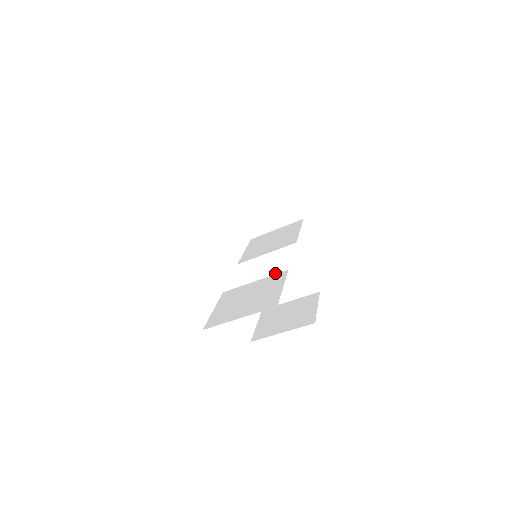
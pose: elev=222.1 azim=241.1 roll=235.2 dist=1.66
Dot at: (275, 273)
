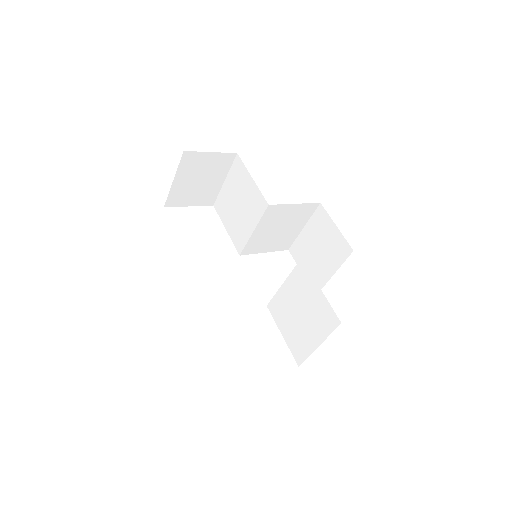
Dot at: (274, 231)
